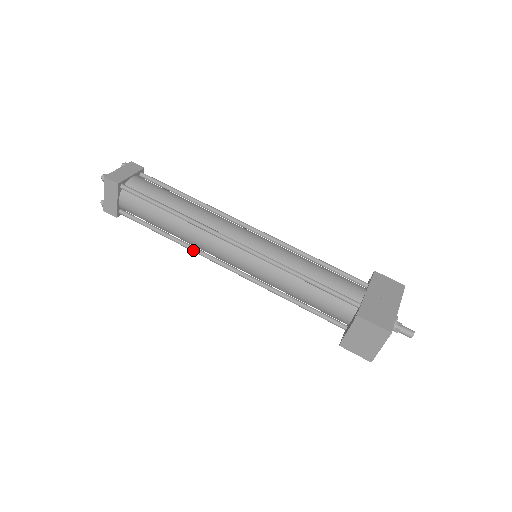
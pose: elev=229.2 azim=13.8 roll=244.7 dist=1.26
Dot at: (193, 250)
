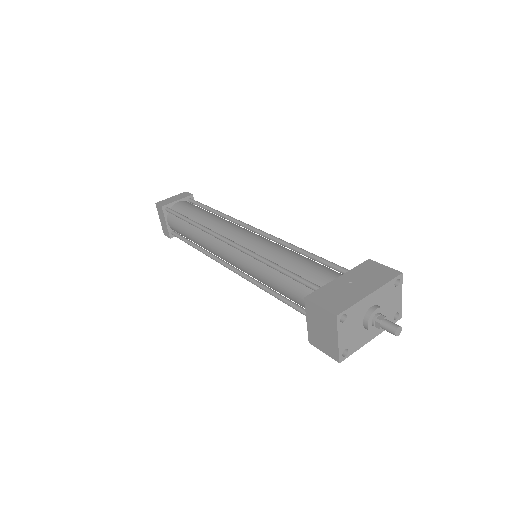
Dot at: (211, 257)
